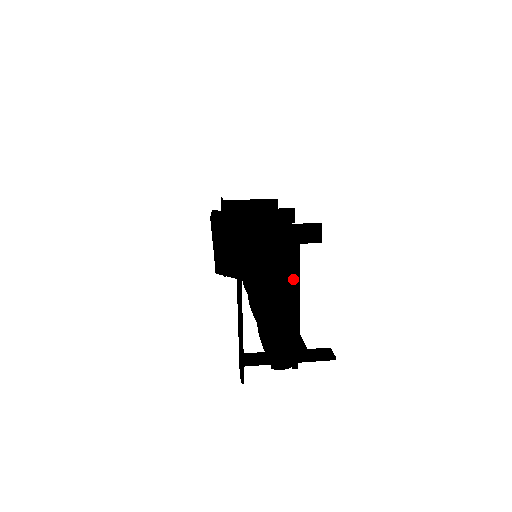
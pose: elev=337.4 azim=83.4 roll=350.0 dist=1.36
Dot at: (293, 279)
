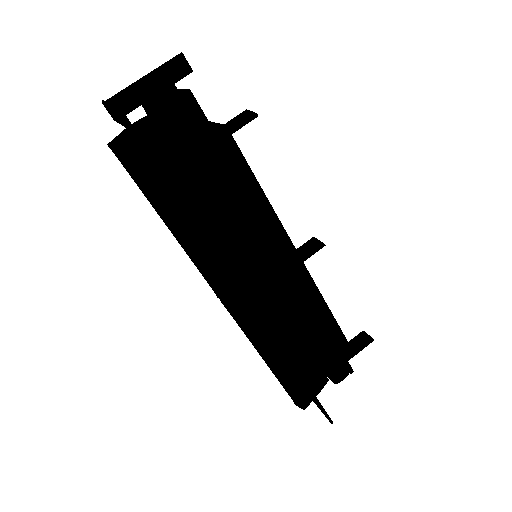
Dot at: occluded
